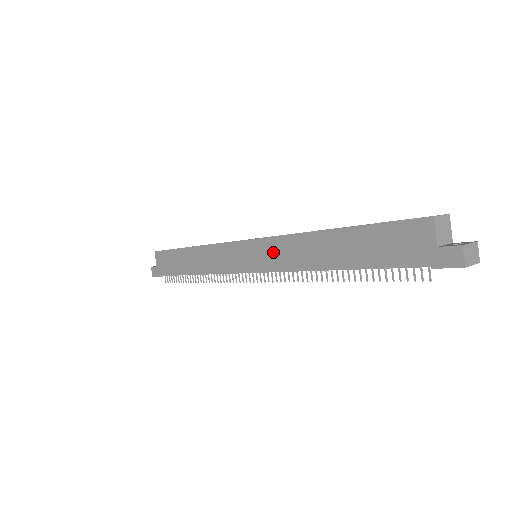
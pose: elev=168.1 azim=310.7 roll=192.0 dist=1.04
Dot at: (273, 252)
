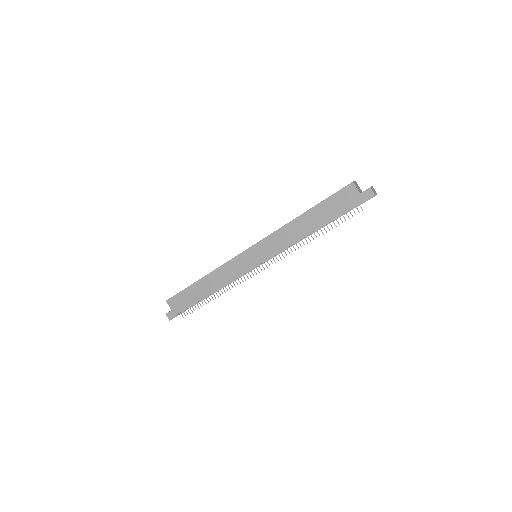
Dot at: (271, 245)
